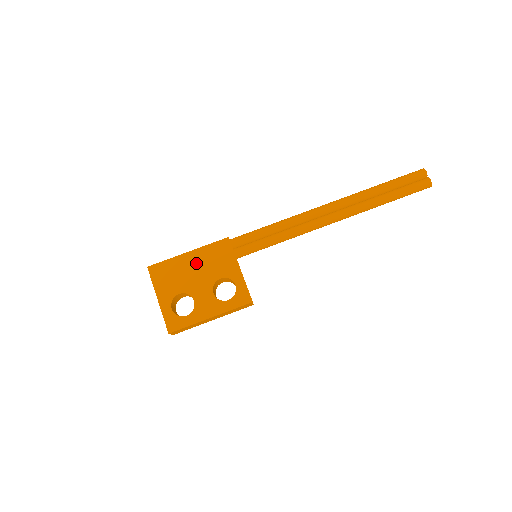
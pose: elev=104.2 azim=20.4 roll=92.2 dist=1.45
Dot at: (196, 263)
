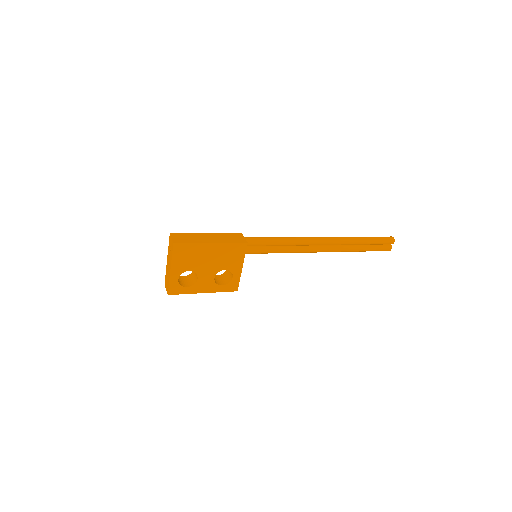
Dot at: (213, 253)
